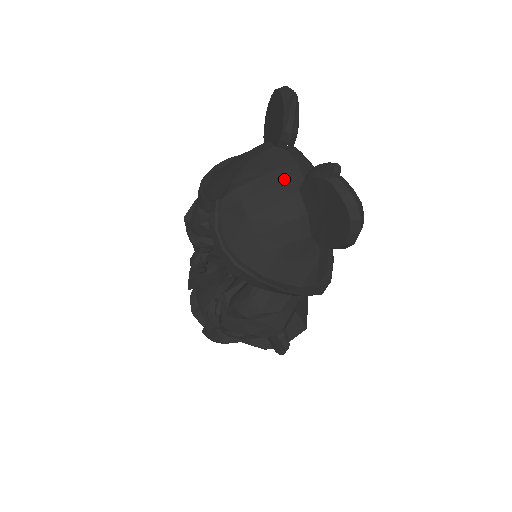
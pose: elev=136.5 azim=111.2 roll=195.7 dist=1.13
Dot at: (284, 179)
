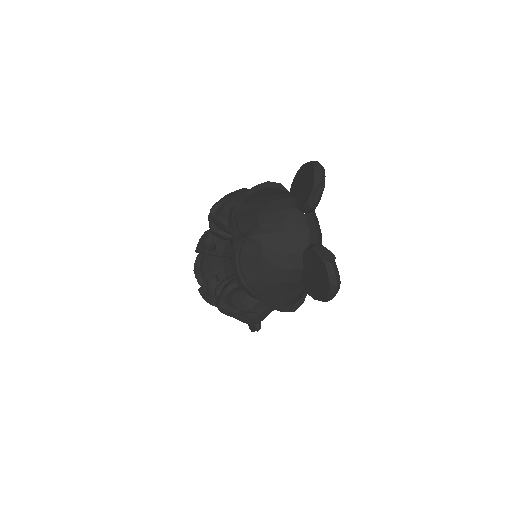
Dot at: (296, 240)
